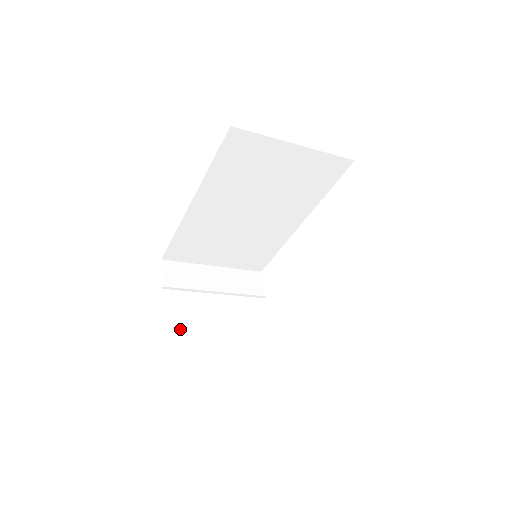
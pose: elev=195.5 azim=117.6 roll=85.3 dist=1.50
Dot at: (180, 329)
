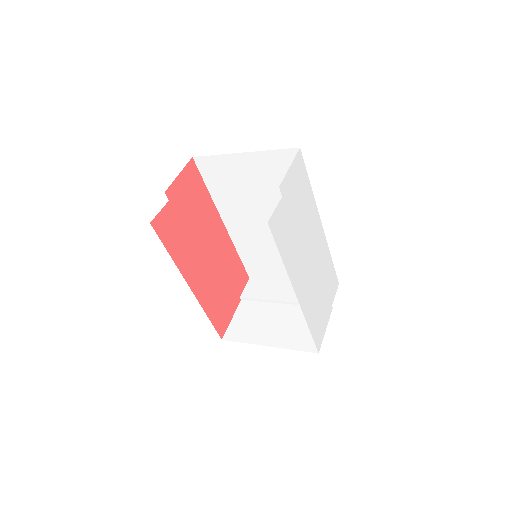
Dot at: (239, 330)
